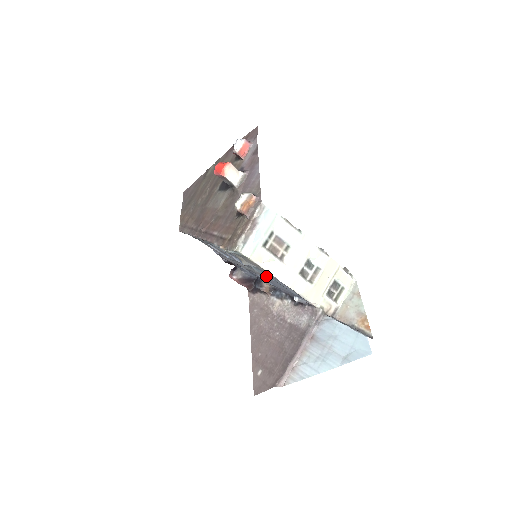
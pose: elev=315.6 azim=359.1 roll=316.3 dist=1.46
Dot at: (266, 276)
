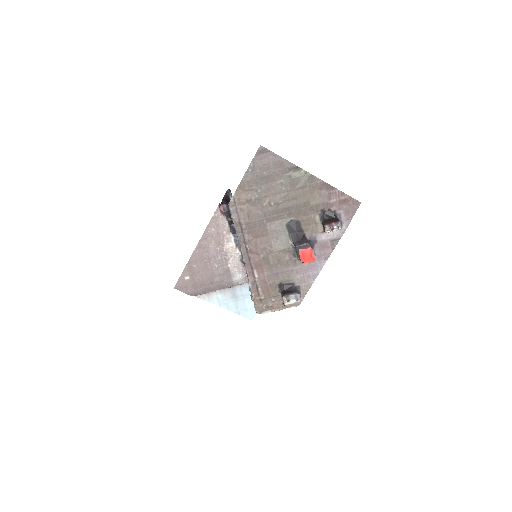
Dot at: occluded
